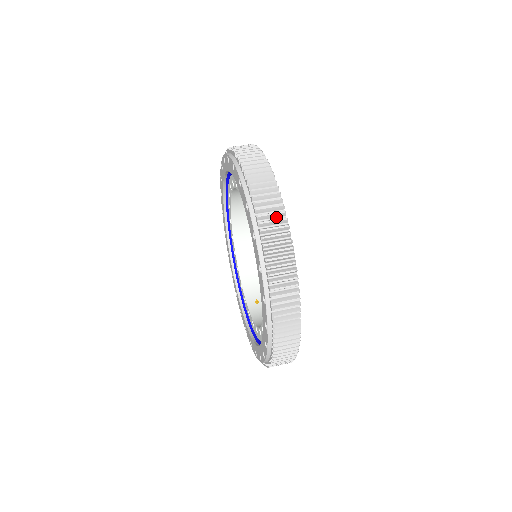
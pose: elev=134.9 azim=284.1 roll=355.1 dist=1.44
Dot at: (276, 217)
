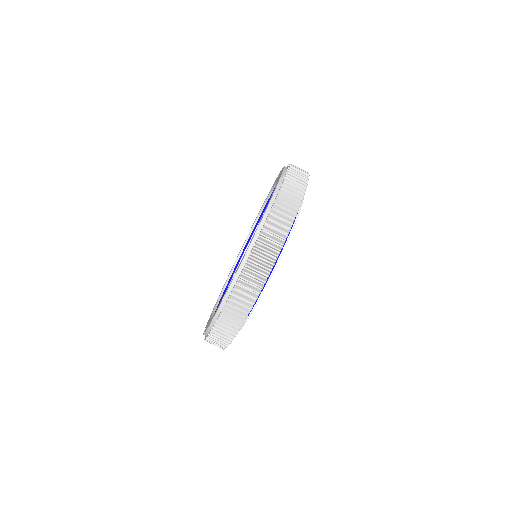
Dot at: occluded
